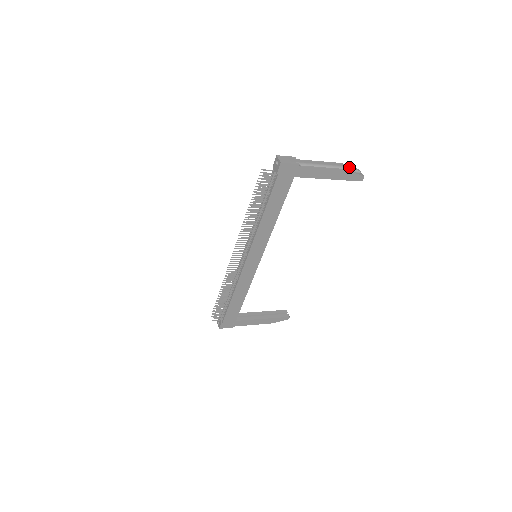
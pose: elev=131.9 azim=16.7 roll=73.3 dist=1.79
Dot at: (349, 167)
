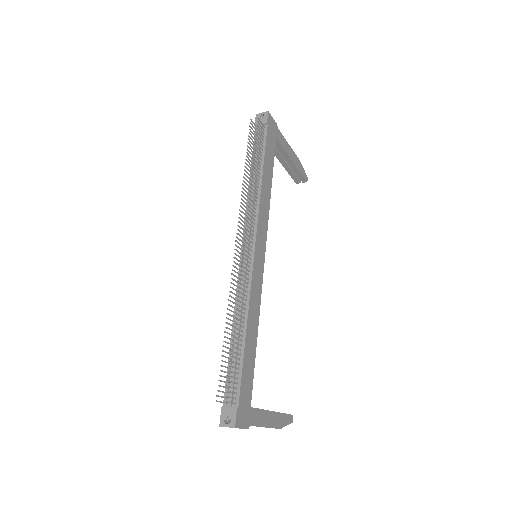
Dot at: occluded
